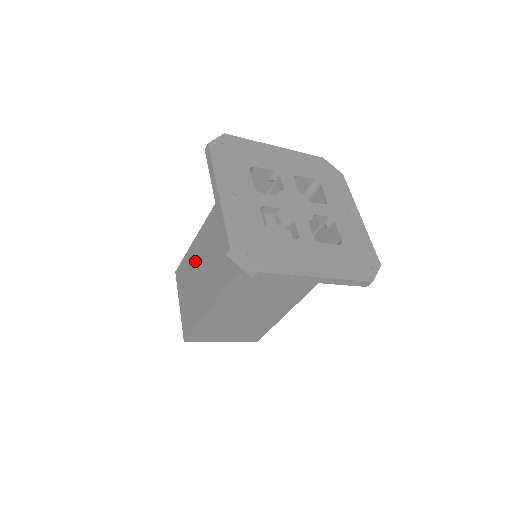
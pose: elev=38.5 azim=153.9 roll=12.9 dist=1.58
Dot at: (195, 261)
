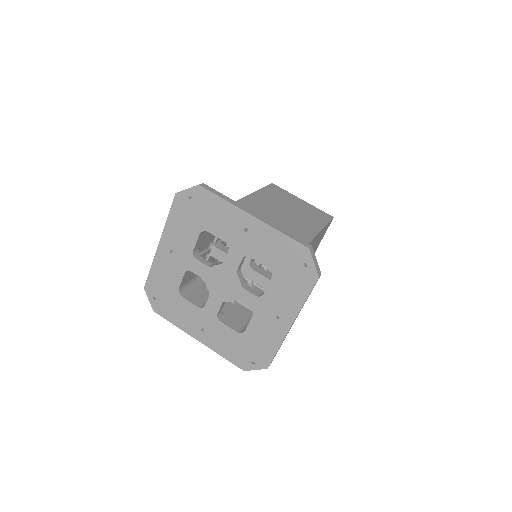
Dot at: occluded
